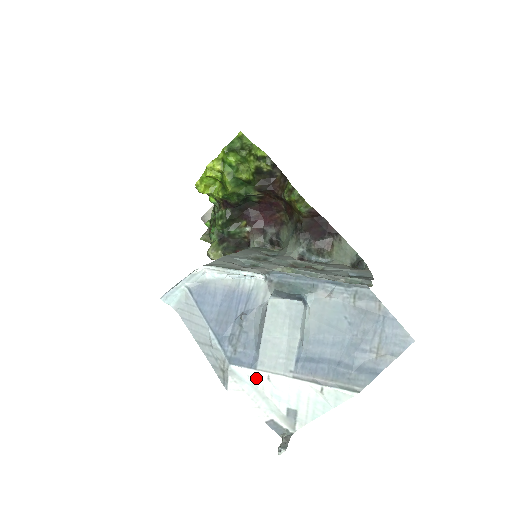
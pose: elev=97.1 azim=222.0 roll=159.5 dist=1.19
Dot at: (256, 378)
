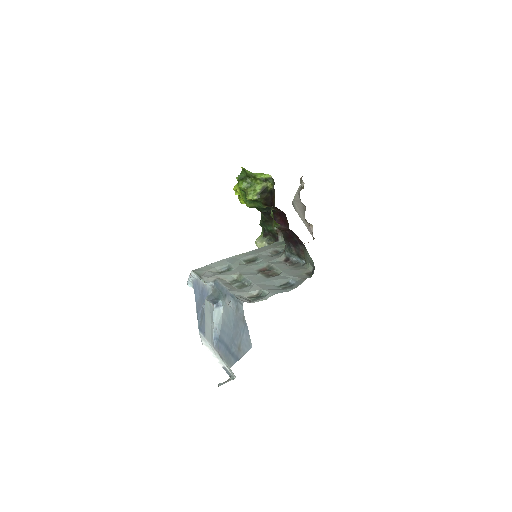
Dot at: occluded
